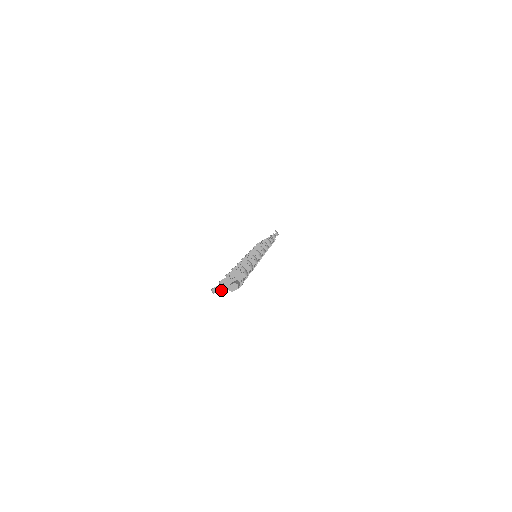
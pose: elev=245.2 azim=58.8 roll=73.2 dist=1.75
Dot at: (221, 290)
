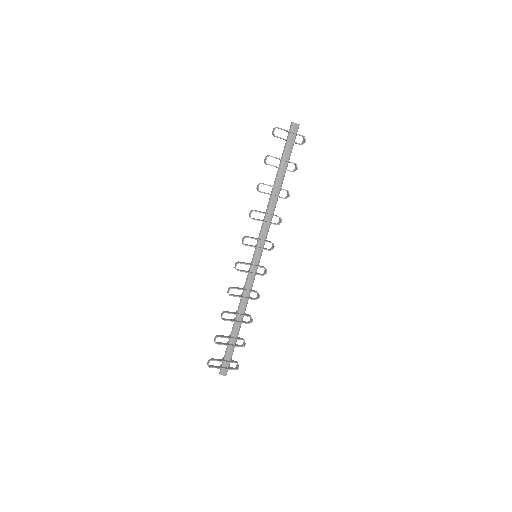
Dot at: (214, 367)
